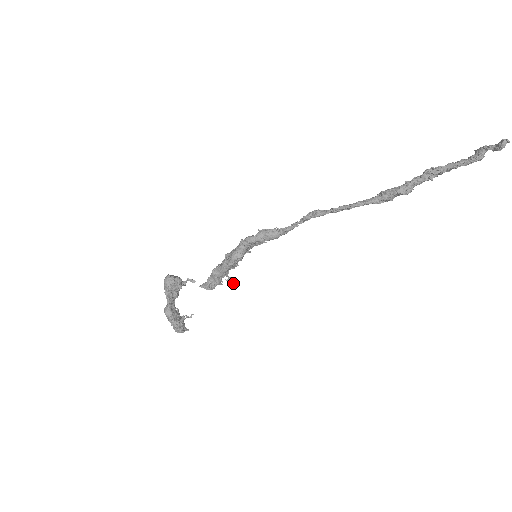
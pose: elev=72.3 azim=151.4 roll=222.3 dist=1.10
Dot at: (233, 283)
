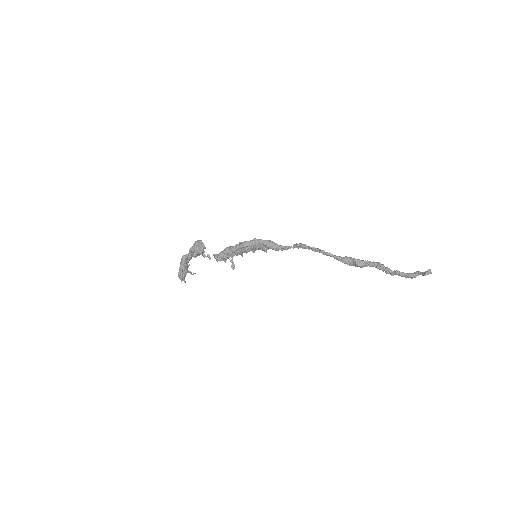
Dot at: (232, 264)
